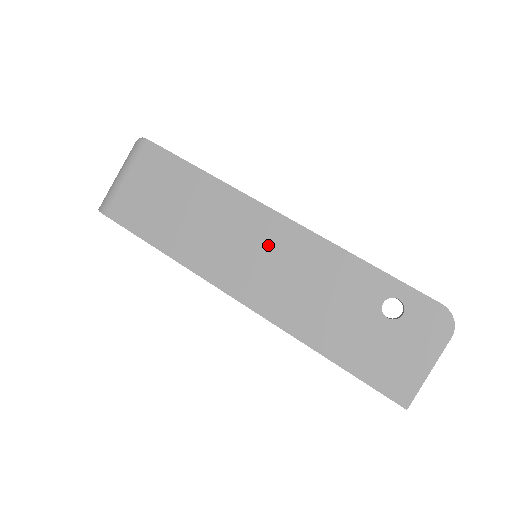
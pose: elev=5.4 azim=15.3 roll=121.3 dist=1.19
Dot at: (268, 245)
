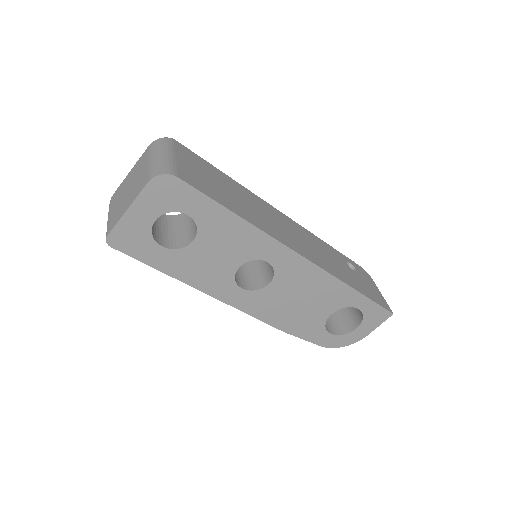
Dot at: (290, 227)
